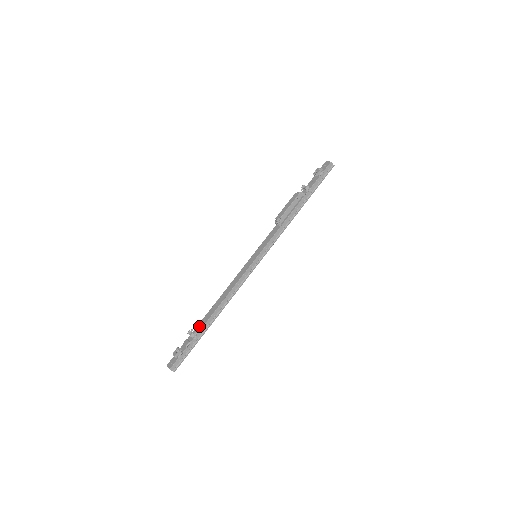
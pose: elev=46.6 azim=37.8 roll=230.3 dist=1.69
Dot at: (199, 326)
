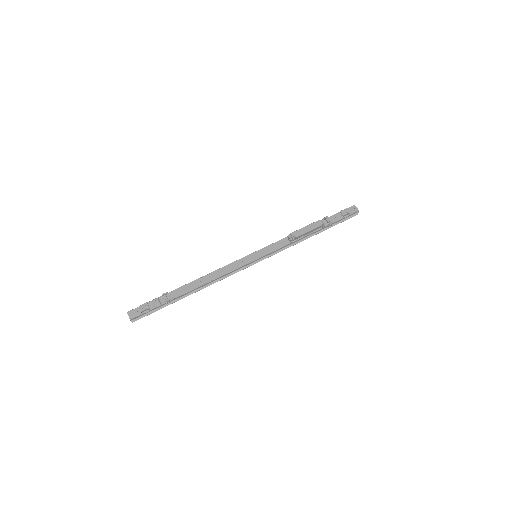
Dot at: (175, 293)
